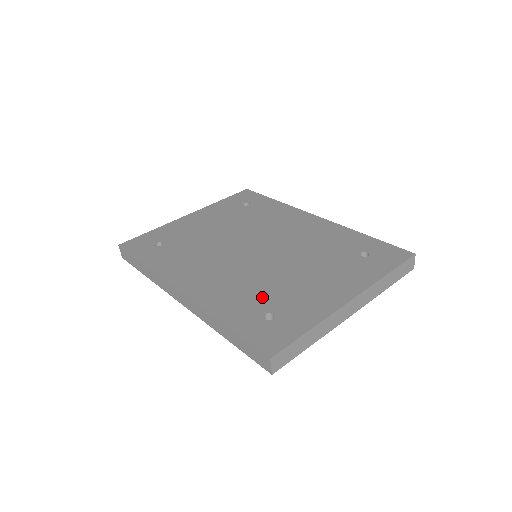
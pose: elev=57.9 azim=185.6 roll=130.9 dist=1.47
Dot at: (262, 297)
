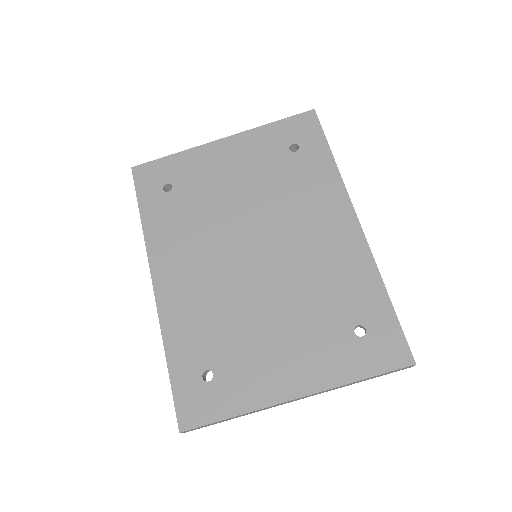
Dot at: (217, 342)
